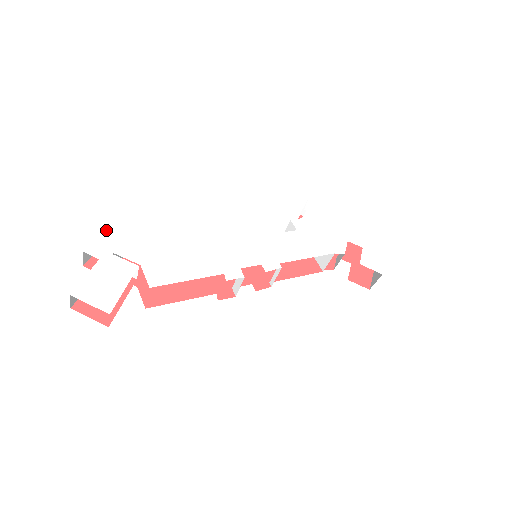
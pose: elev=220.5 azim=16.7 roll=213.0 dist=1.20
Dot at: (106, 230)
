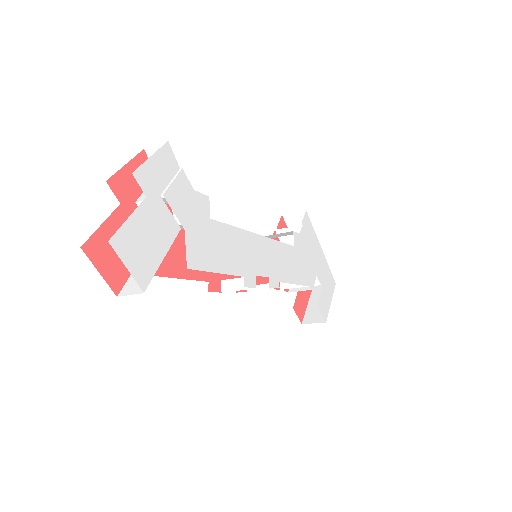
Dot at: (160, 151)
